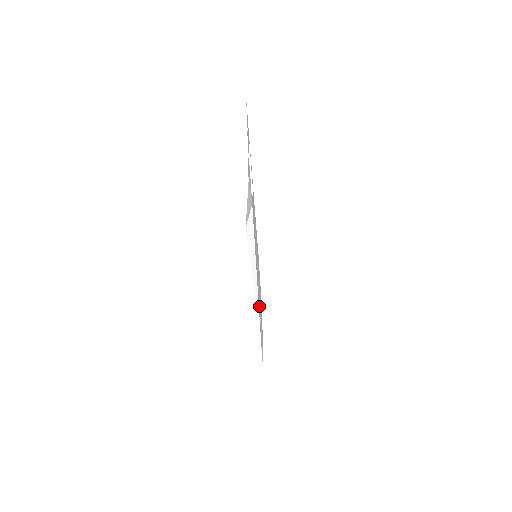
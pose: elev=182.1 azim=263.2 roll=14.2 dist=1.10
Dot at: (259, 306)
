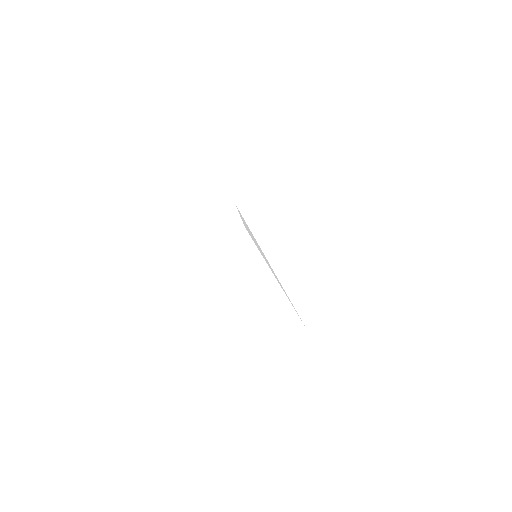
Dot at: occluded
